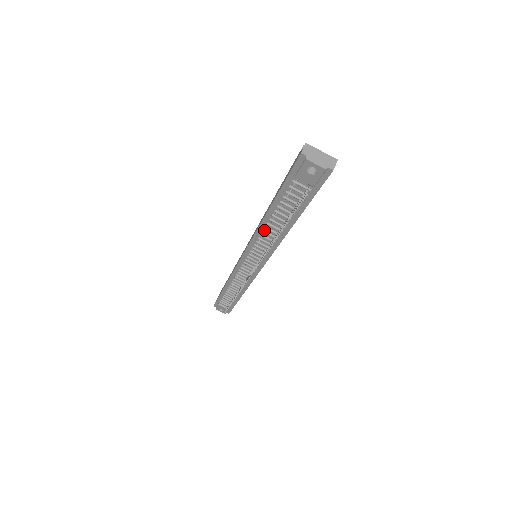
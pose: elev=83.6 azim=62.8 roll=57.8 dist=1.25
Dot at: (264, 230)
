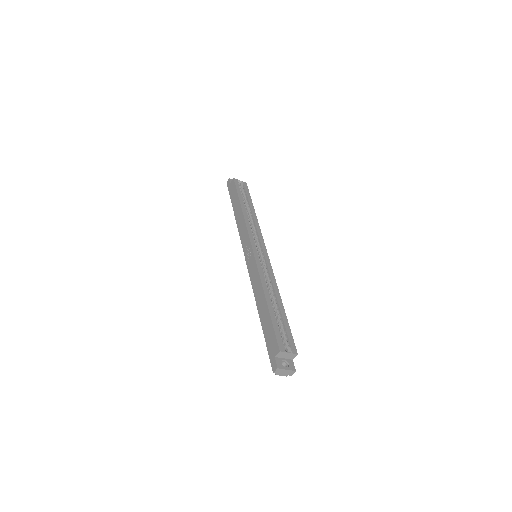
Dot at: occluded
